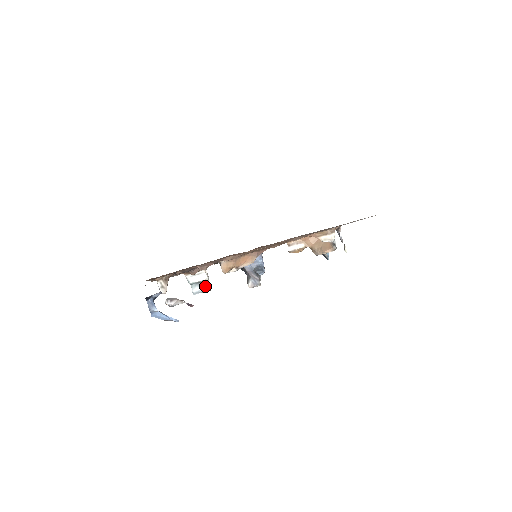
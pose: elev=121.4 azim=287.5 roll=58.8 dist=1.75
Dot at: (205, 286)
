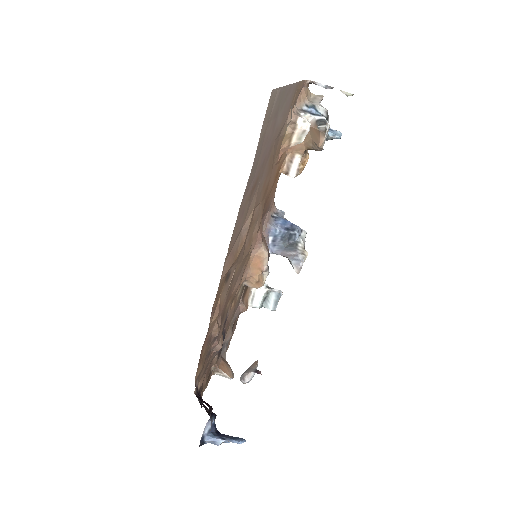
Dot at: (273, 296)
